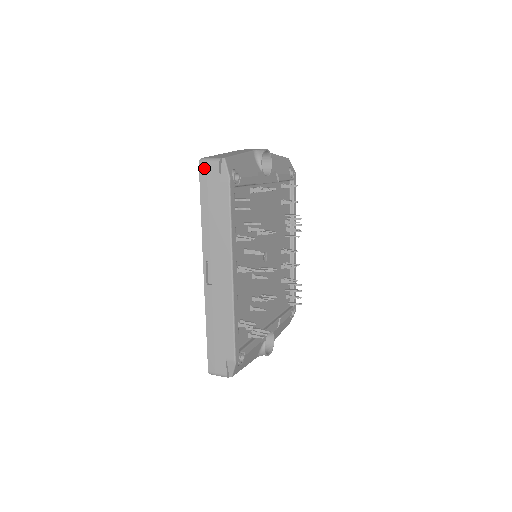
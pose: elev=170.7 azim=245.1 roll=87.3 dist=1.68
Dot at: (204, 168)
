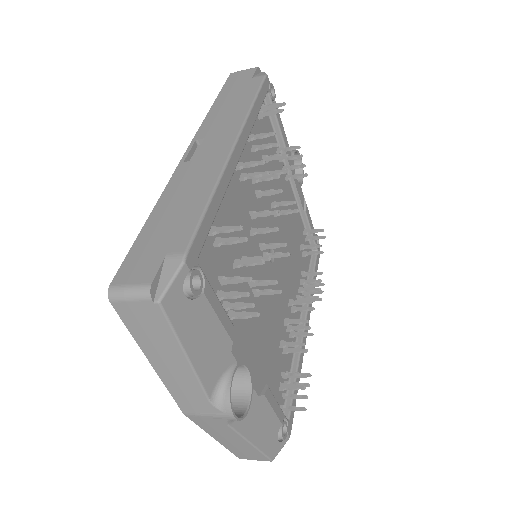
Dot at: (236, 74)
